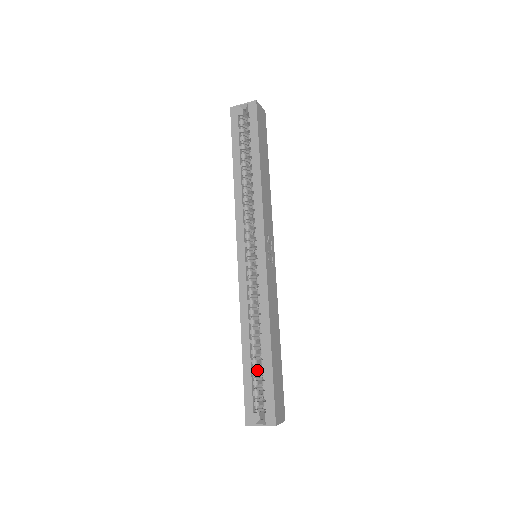
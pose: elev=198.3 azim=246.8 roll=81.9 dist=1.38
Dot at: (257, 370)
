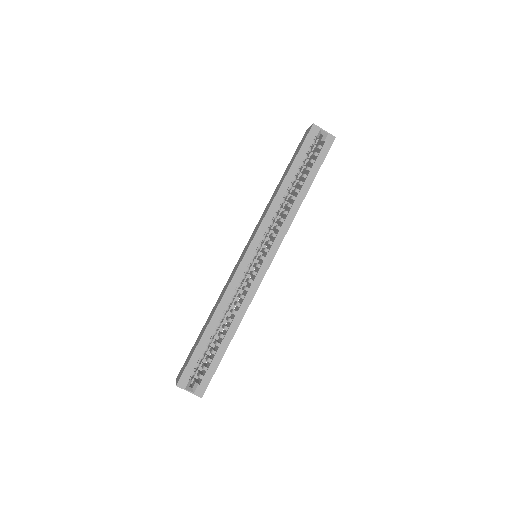
Dot at: occluded
